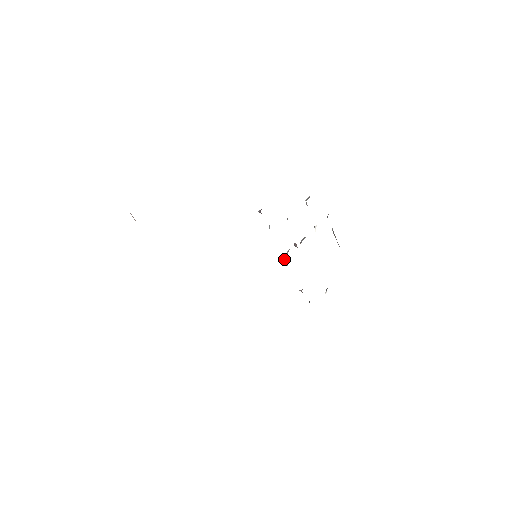
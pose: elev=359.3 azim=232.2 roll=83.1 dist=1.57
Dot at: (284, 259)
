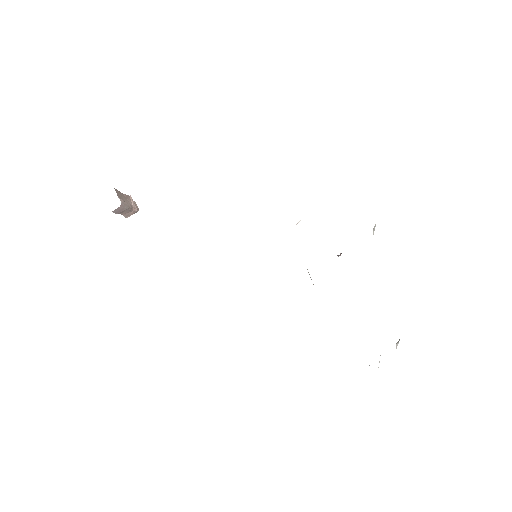
Dot at: occluded
